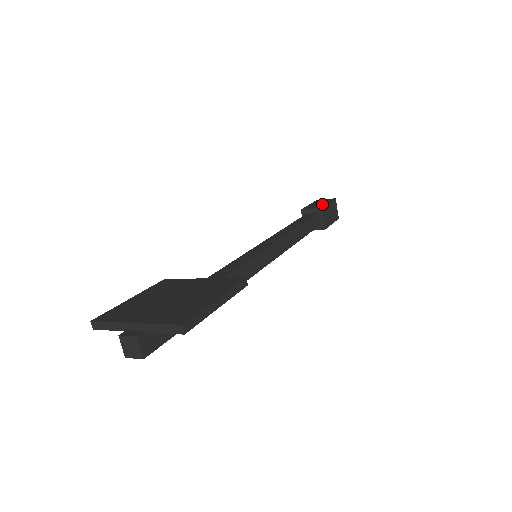
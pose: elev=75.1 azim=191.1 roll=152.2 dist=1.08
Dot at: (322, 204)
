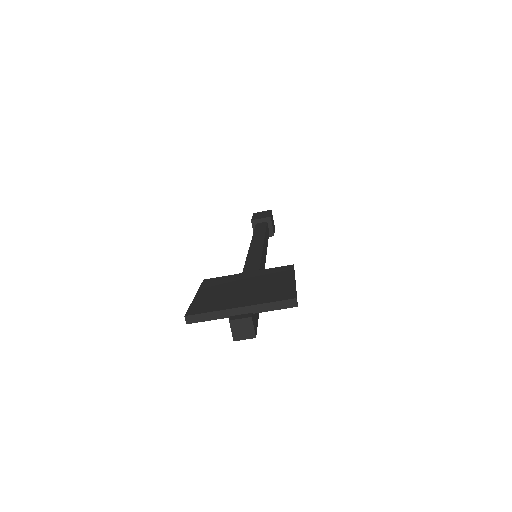
Dot at: (266, 214)
